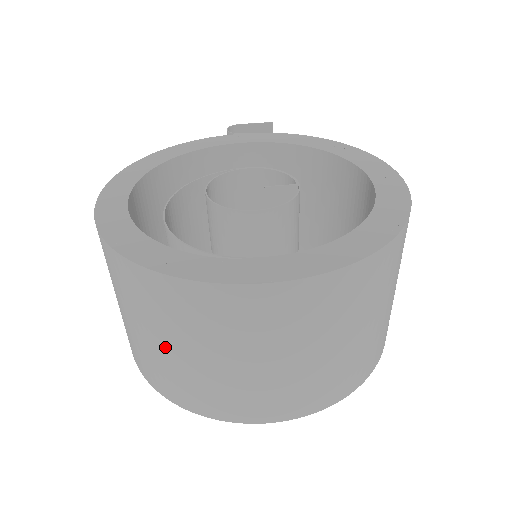
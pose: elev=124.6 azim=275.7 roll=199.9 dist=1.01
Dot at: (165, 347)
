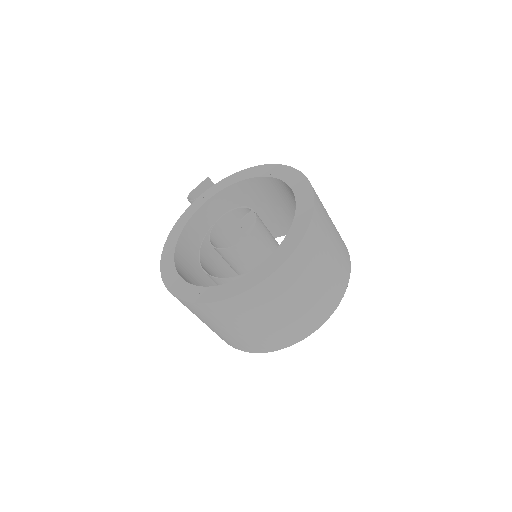
Dot at: (251, 328)
